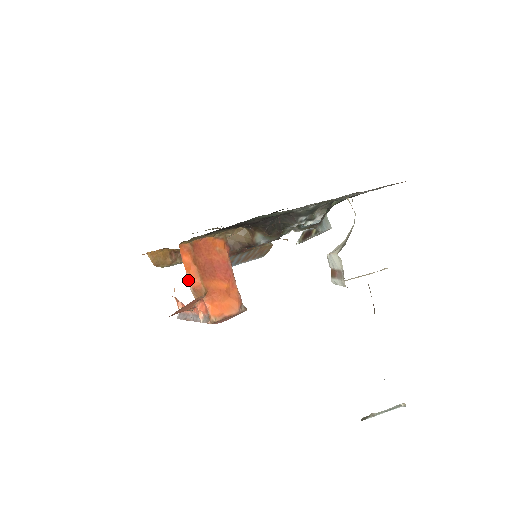
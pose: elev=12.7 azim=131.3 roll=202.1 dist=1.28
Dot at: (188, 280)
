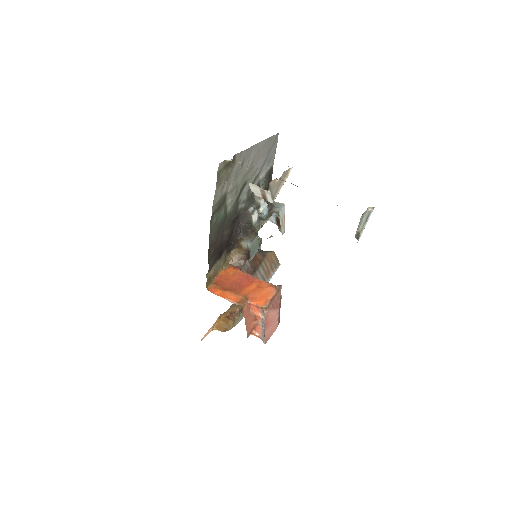
Dot at: (230, 301)
